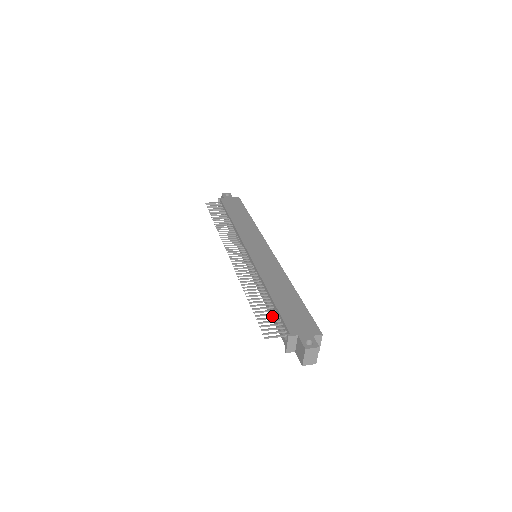
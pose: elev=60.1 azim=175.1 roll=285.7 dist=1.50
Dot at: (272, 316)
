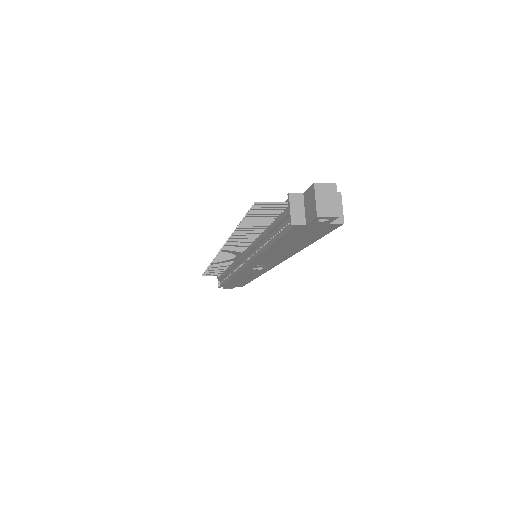
Dot at: (271, 228)
